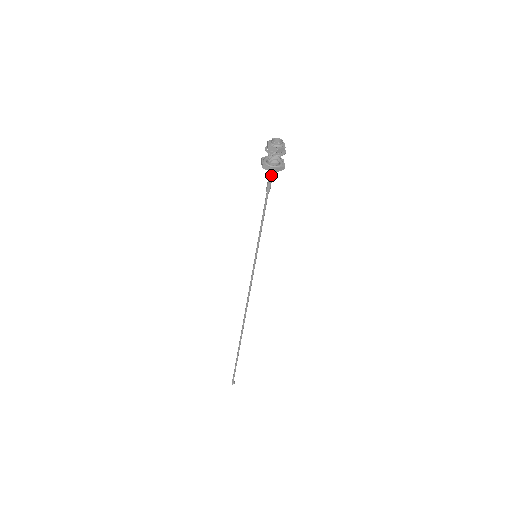
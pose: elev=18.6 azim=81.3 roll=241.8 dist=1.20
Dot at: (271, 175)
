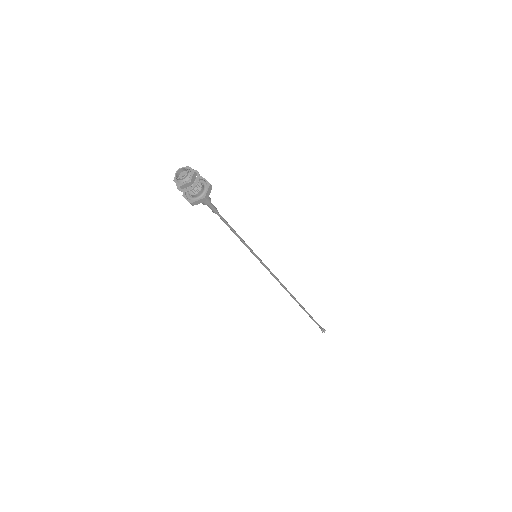
Dot at: occluded
